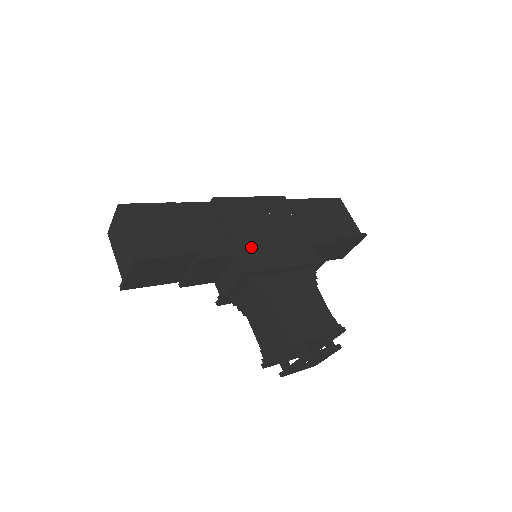
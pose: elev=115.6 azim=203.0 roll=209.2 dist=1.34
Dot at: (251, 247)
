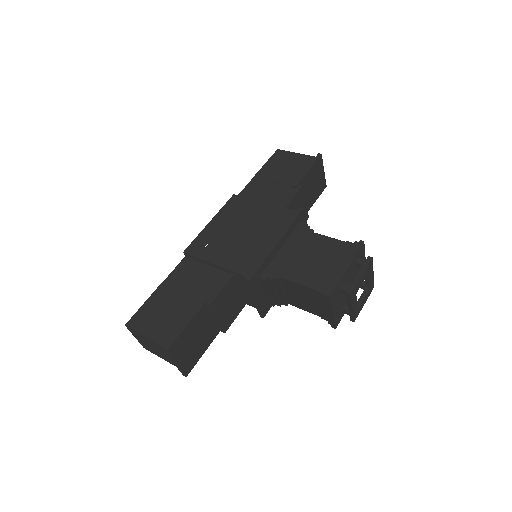
Dot at: (239, 257)
